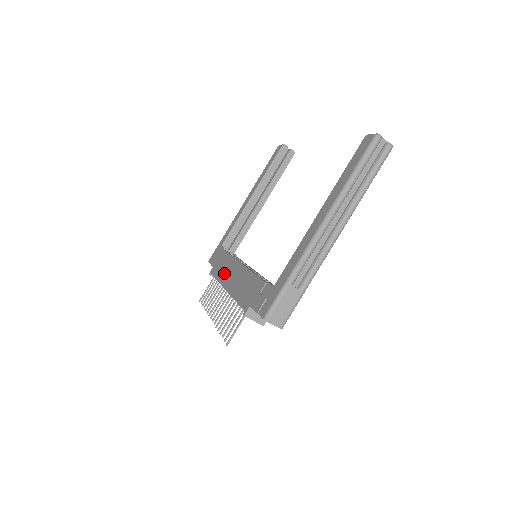
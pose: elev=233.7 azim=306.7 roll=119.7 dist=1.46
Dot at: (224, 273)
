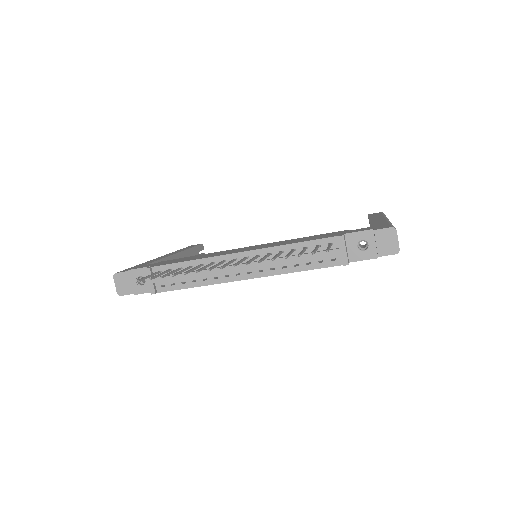
Dot at: (210, 255)
